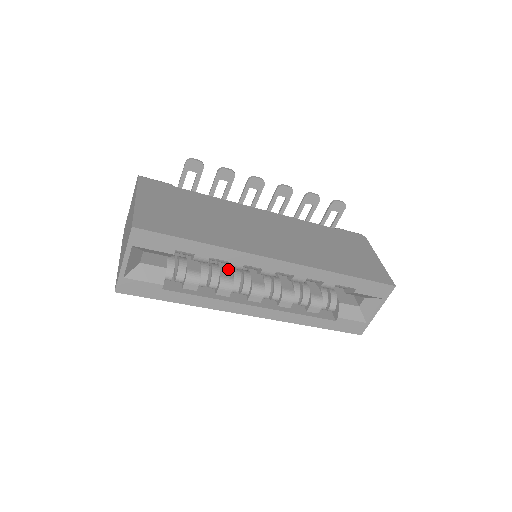
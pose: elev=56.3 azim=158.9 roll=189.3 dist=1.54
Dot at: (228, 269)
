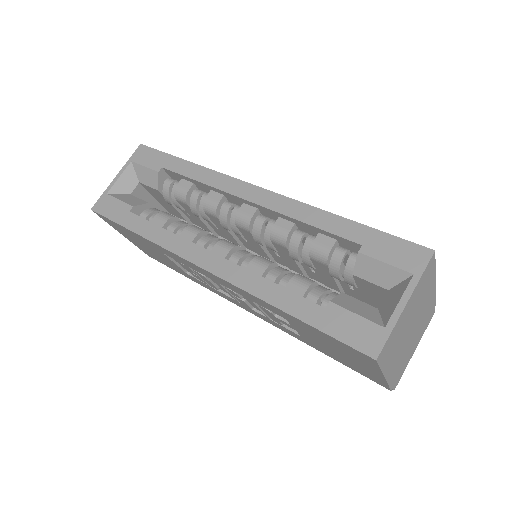
Dot at: occluded
